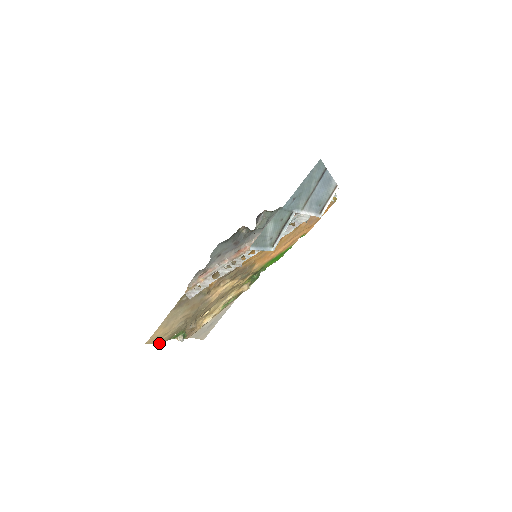
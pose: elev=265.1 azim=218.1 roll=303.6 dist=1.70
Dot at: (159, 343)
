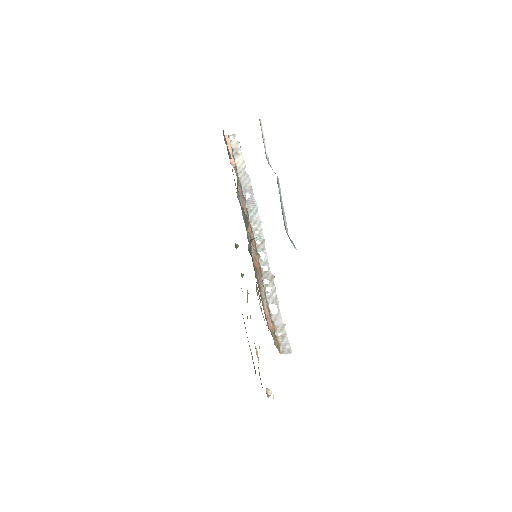
Dot at: occluded
